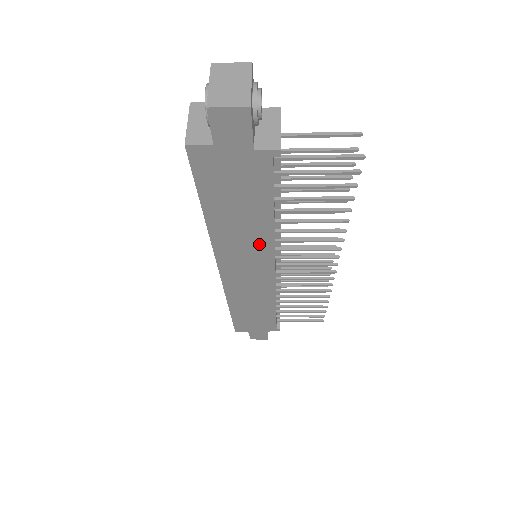
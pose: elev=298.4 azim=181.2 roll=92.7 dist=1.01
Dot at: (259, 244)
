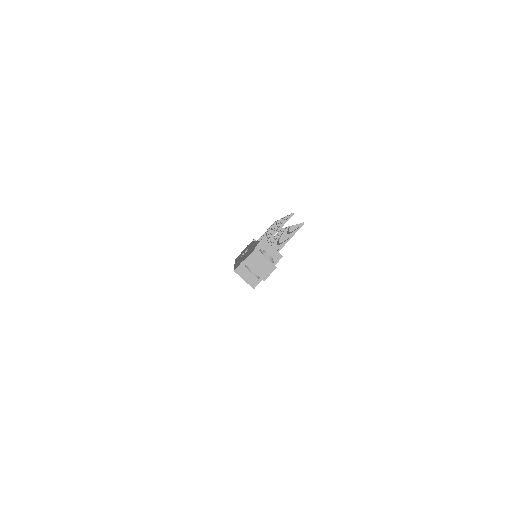
Dot at: occluded
